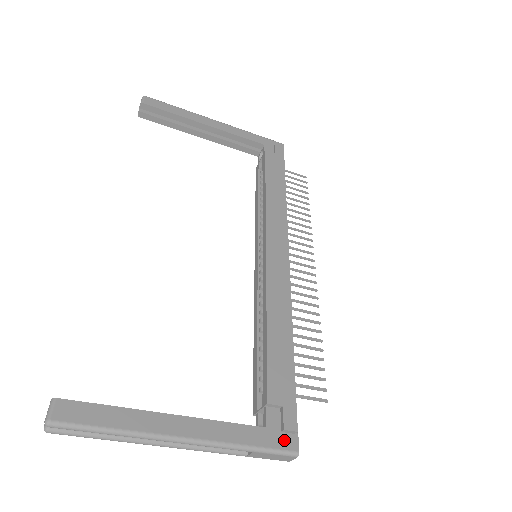
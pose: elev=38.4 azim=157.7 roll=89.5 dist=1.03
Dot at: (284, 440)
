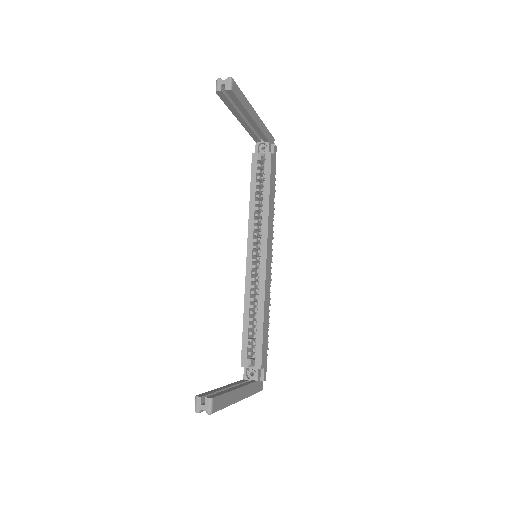
Dot at: (261, 385)
